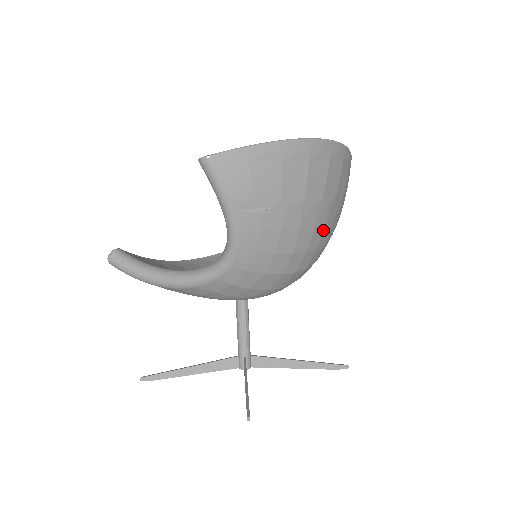
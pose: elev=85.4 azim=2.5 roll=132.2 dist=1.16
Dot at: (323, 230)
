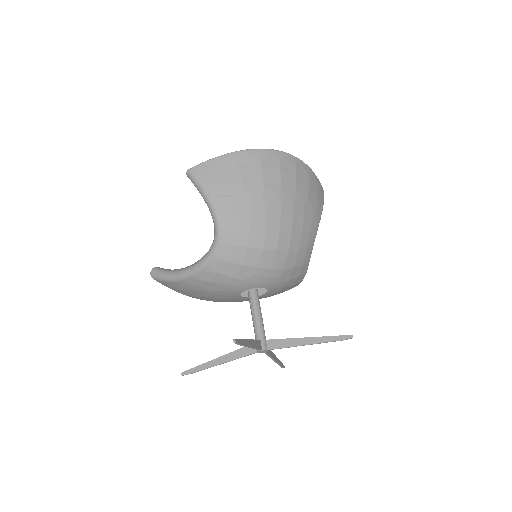
Dot at: (292, 215)
